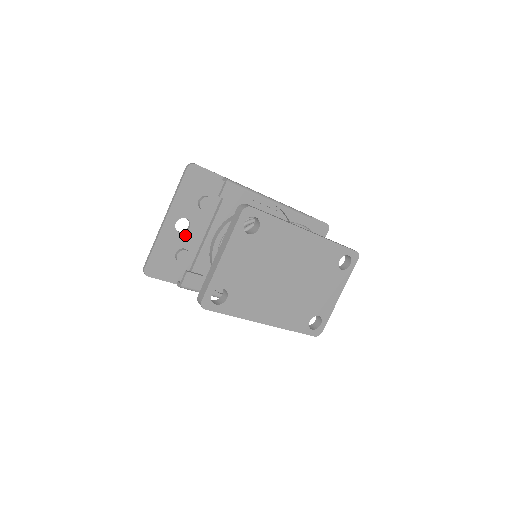
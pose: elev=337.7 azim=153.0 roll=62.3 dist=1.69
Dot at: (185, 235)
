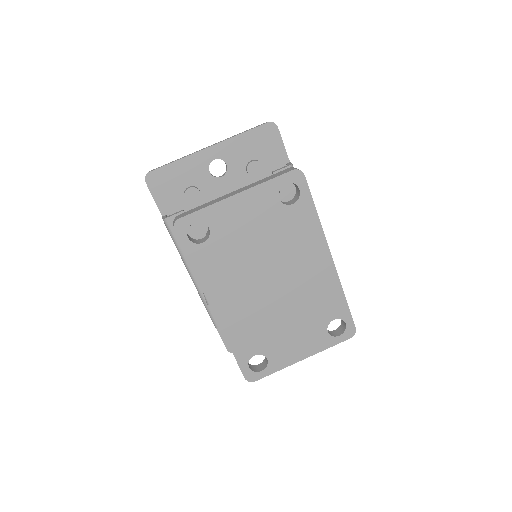
Dot at: (212, 179)
